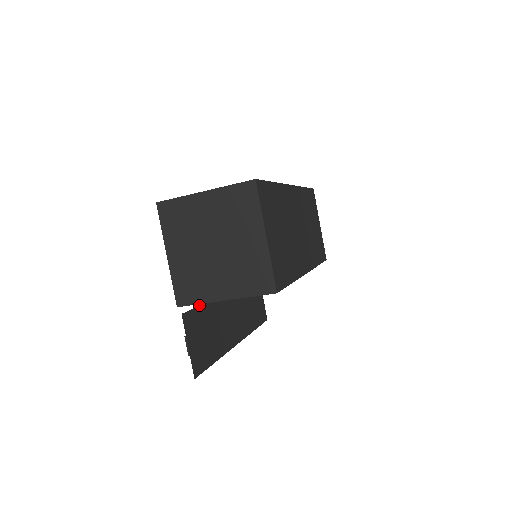
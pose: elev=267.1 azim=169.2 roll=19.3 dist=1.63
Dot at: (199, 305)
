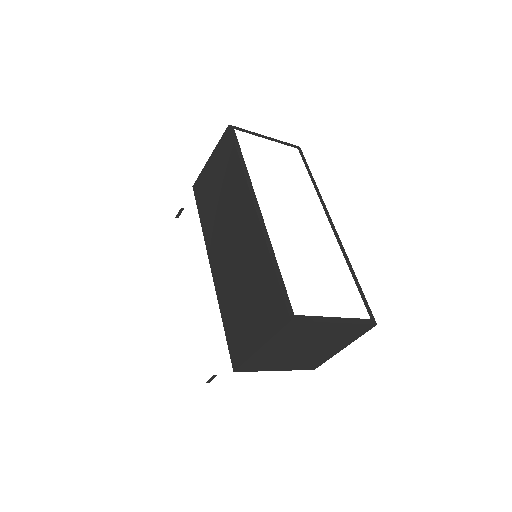
Dot at: occluded
